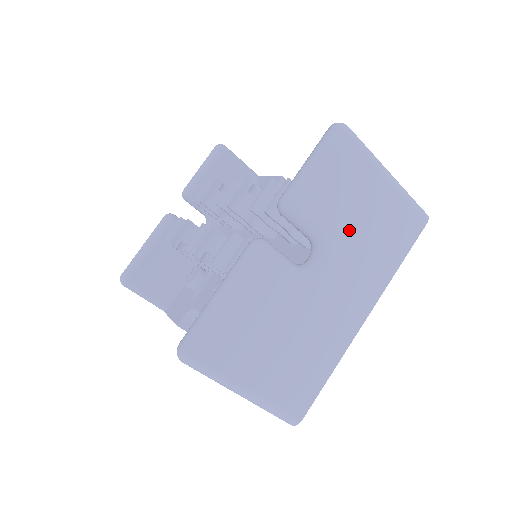
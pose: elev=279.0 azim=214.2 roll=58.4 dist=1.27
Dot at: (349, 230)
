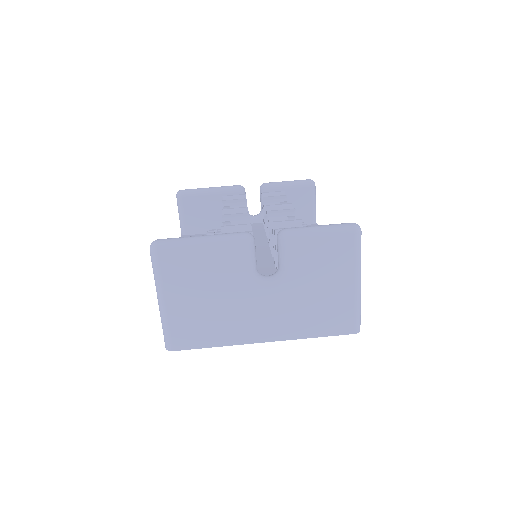
Dot at: (304, 285)
